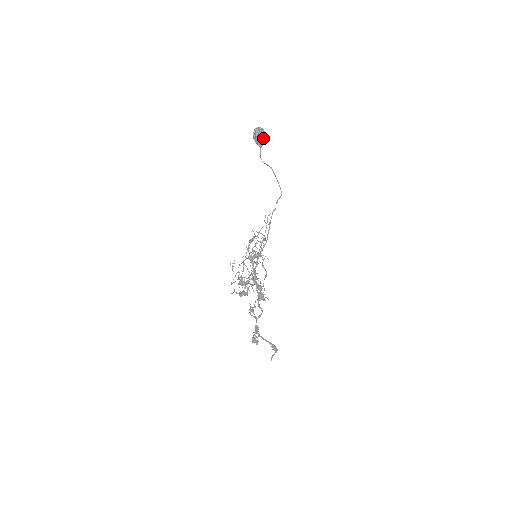
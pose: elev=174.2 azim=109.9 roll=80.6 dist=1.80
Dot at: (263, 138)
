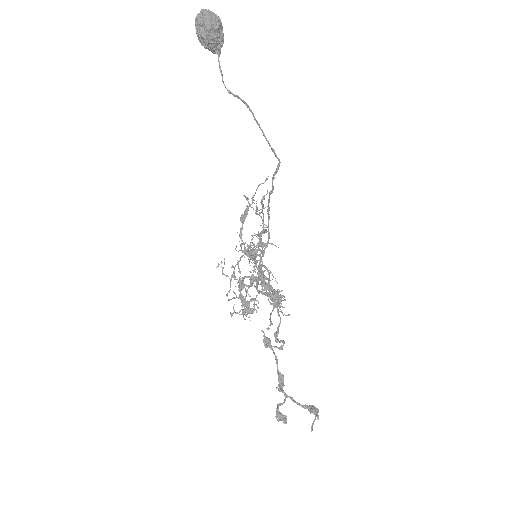
Dot at: (218, 35)
